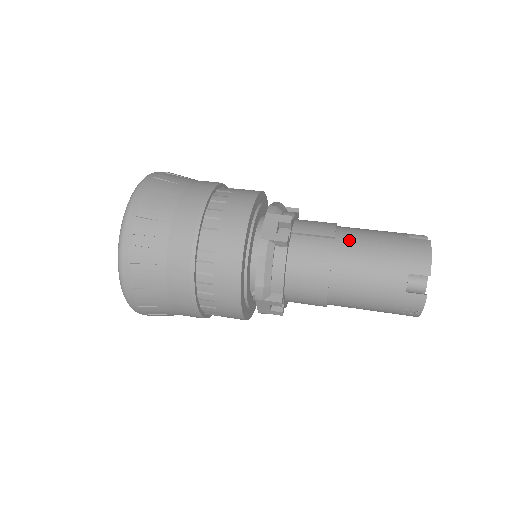
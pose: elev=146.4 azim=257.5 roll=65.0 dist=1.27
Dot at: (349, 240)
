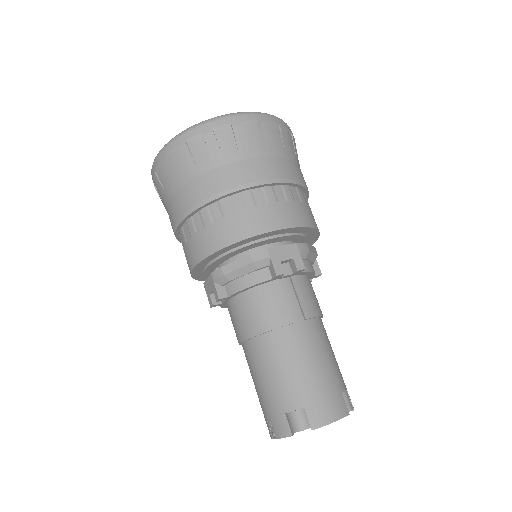
Dot at: (310, 335)
